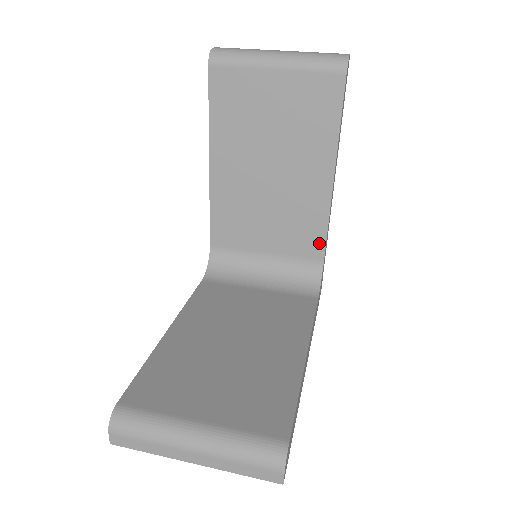
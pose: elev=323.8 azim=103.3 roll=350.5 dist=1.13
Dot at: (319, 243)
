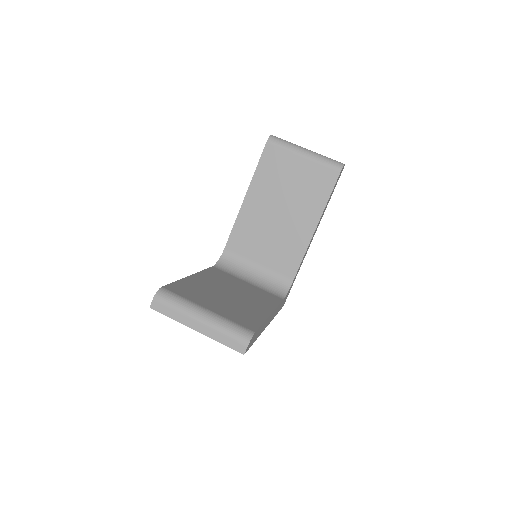
Dot at: (294, 267)
